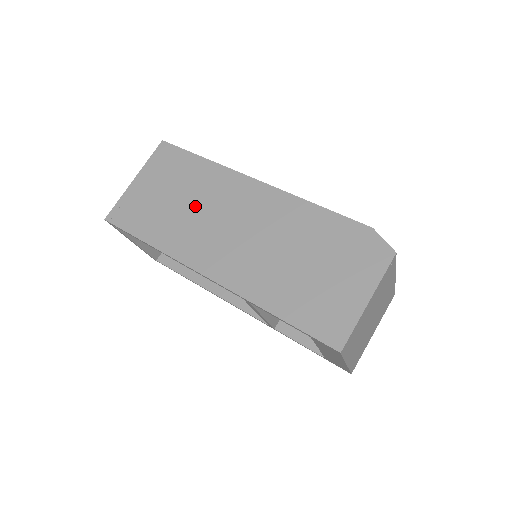
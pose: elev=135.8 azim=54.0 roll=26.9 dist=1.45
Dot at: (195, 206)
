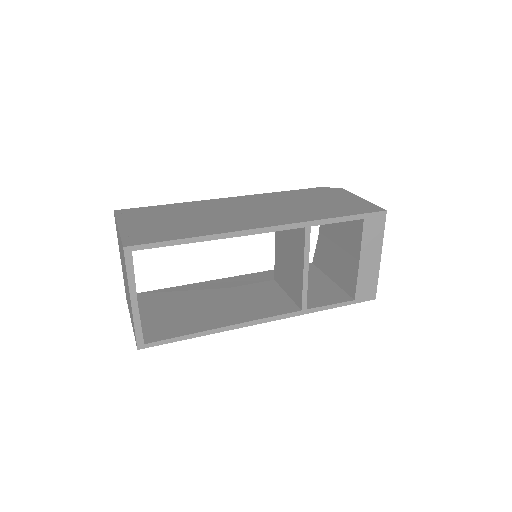
Dot at: (201, 215)
